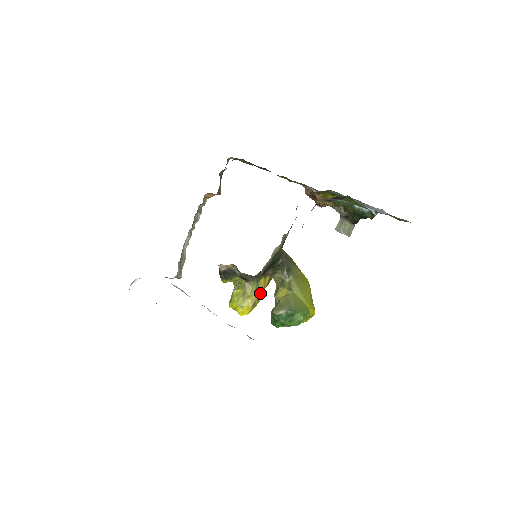
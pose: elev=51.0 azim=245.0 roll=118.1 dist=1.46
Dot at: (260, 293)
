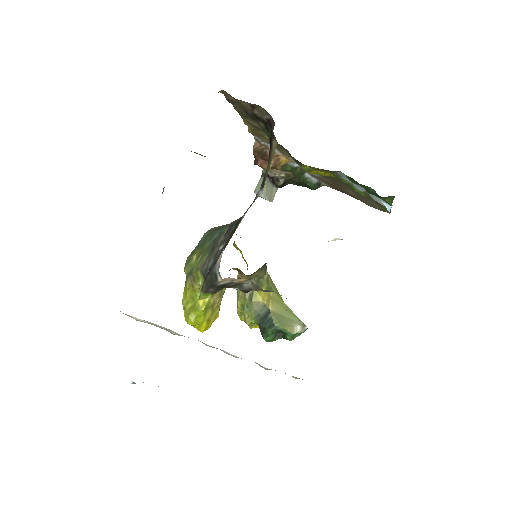
Dot at: occluded
